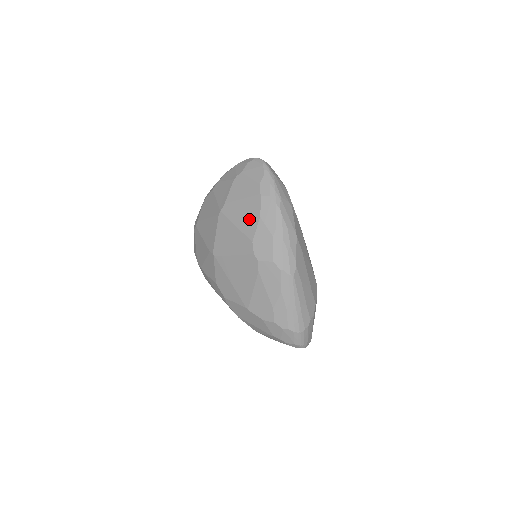
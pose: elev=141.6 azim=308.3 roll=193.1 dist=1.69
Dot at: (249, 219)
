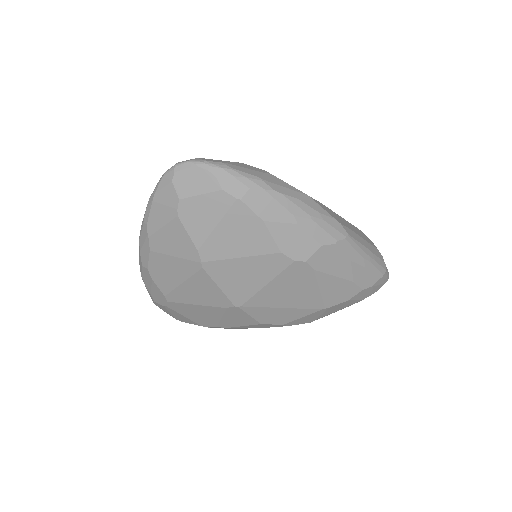
Dot at: (251, 236)
